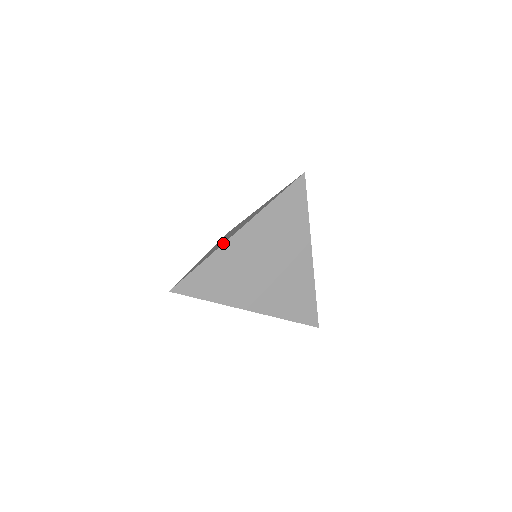
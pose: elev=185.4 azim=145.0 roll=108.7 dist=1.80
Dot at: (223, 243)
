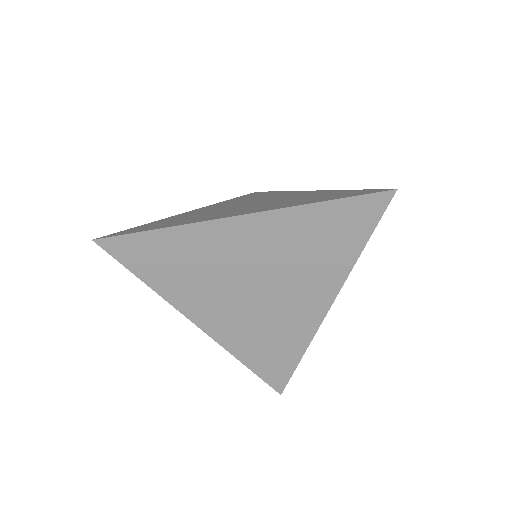
Dot at: (208, 219)
